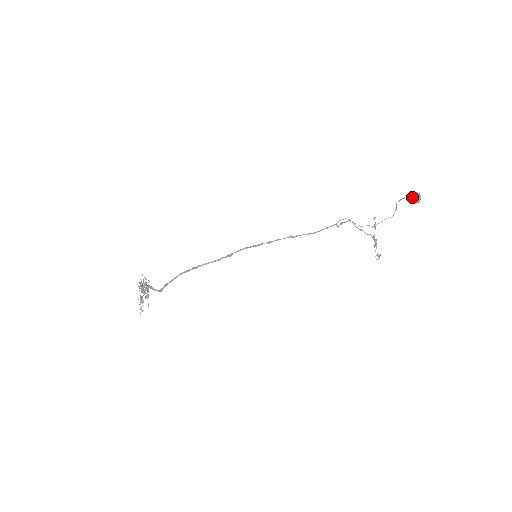
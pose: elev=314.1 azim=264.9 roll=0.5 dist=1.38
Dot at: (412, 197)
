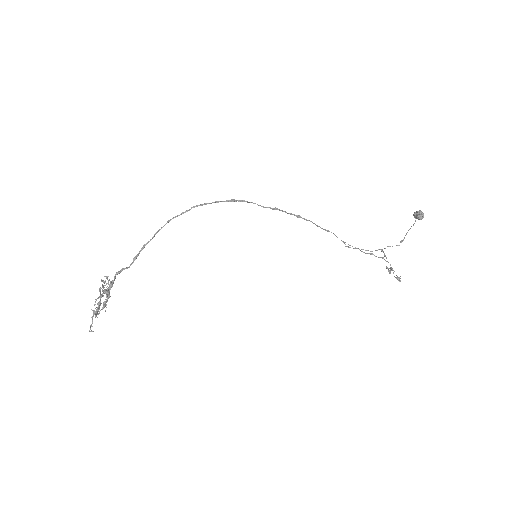
Dot at: (415, 215)
